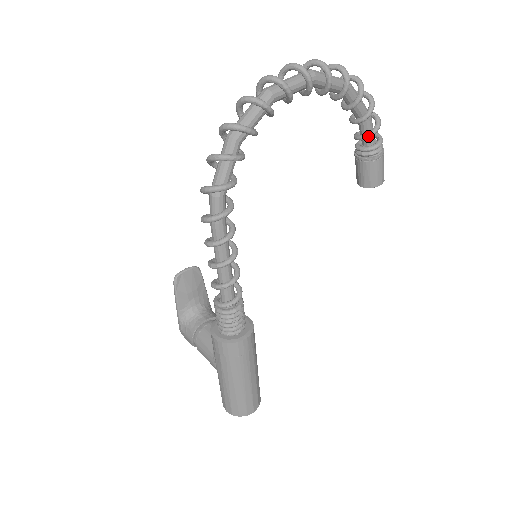
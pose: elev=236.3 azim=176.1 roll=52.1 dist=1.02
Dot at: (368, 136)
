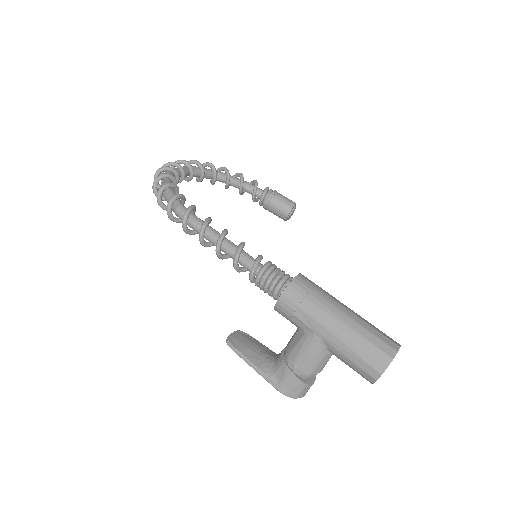
Dot at: (255, 186)
